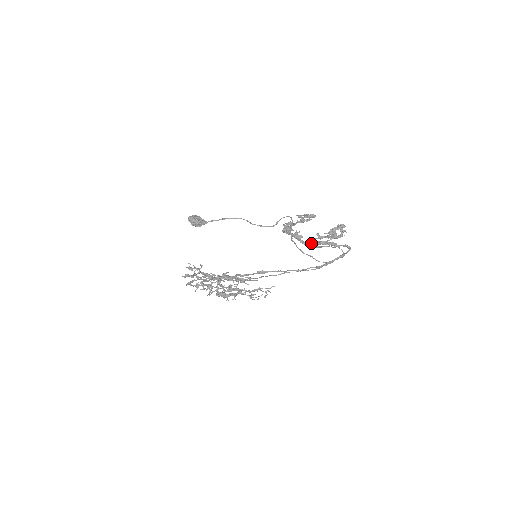
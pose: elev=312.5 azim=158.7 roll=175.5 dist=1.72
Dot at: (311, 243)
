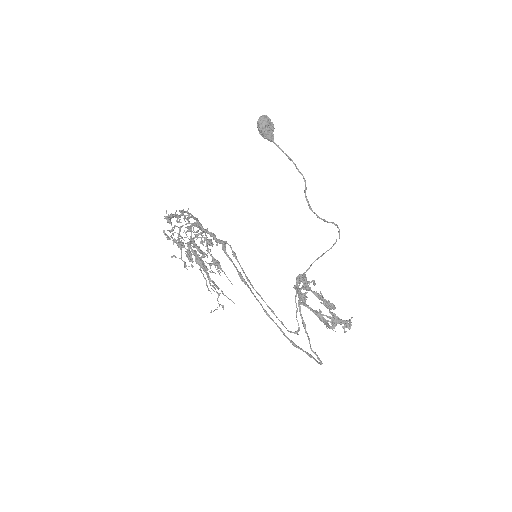
Dot at: occluded
